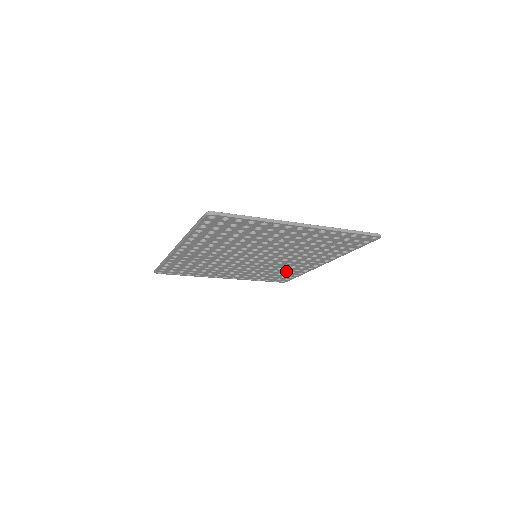
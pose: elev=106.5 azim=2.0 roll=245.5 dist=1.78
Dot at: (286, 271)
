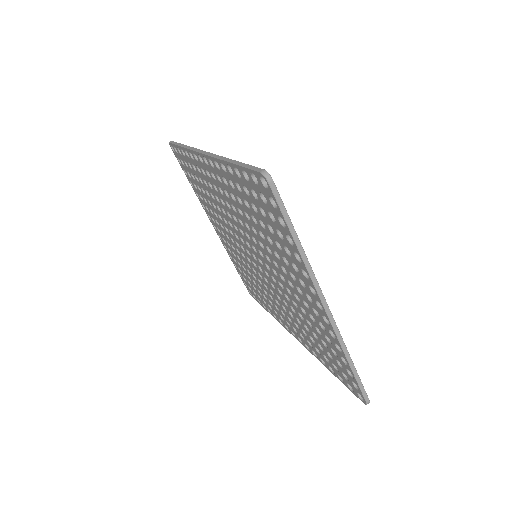
Dot at: occluded
